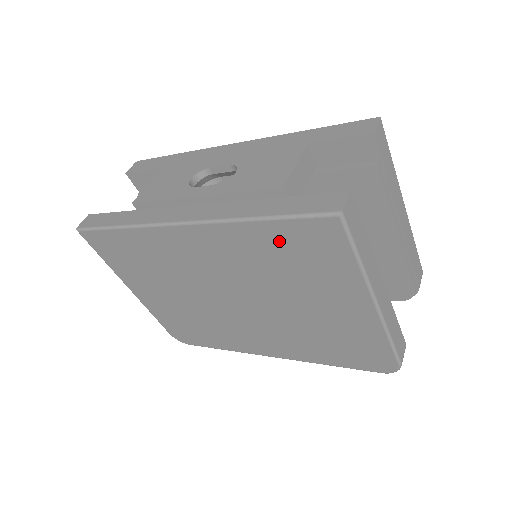
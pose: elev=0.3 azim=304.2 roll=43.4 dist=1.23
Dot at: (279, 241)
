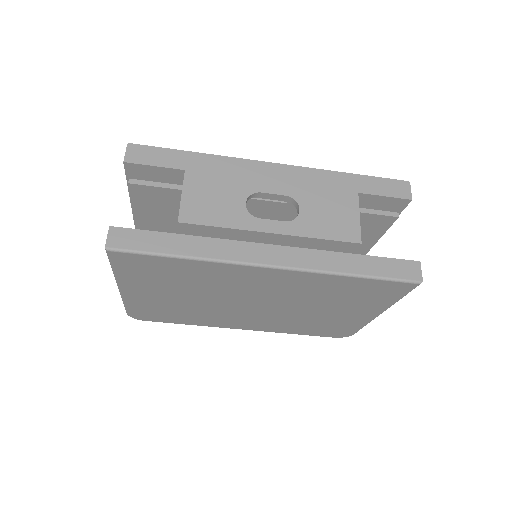
Dot at: (355, 287)
